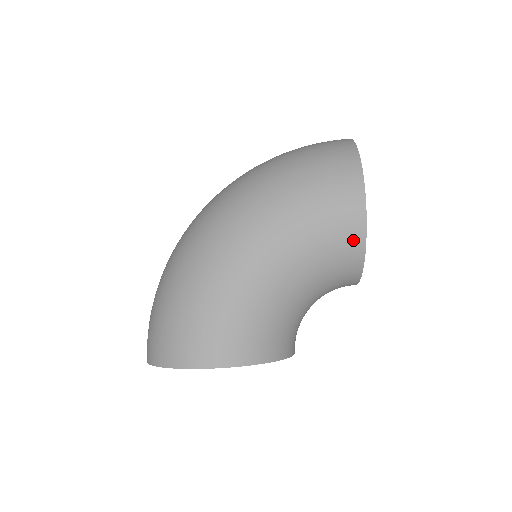
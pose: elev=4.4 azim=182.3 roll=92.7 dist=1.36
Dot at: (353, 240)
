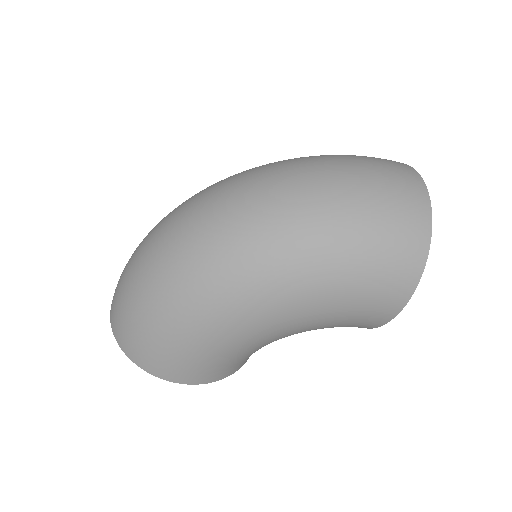
Dot at: (364, 326)
